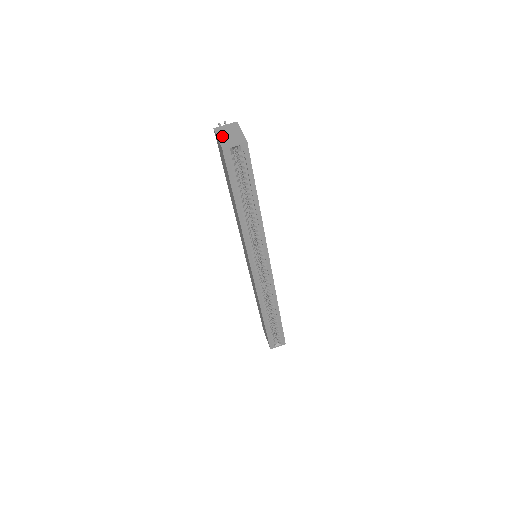
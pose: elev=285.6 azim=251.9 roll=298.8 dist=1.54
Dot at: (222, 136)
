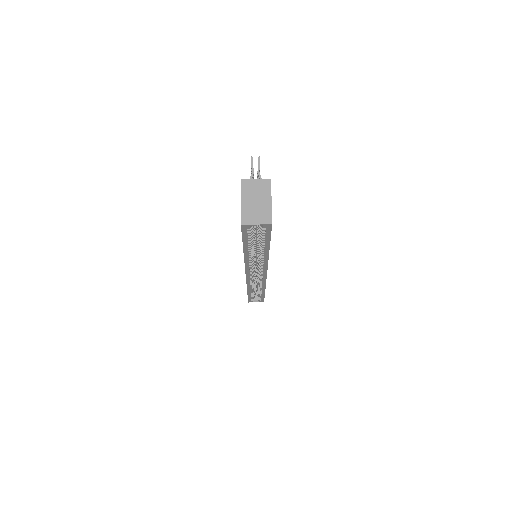
Dot at: (247, 201)
